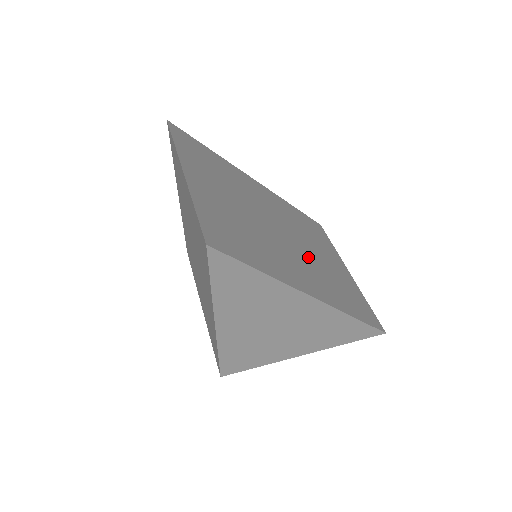
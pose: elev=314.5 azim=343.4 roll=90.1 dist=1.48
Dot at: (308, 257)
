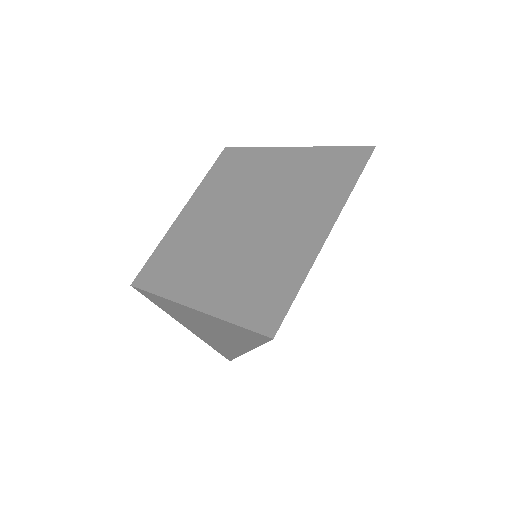
Dot at: occluded
